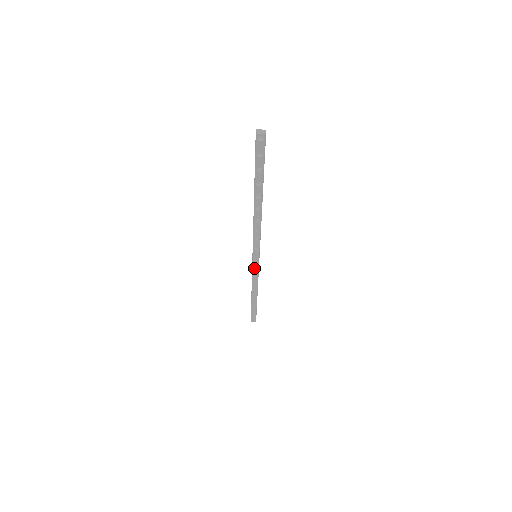
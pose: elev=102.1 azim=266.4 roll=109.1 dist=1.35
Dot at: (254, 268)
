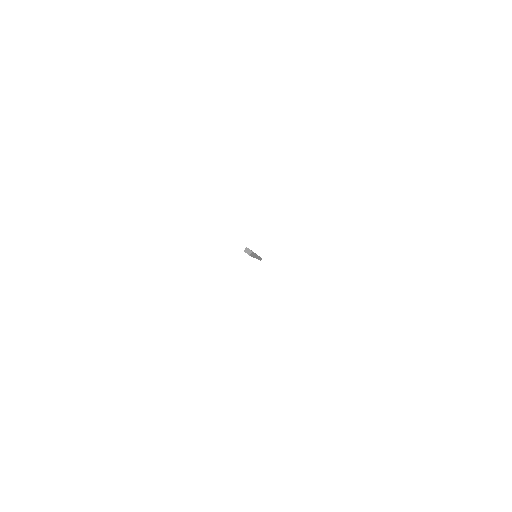
Dot at: occluded
